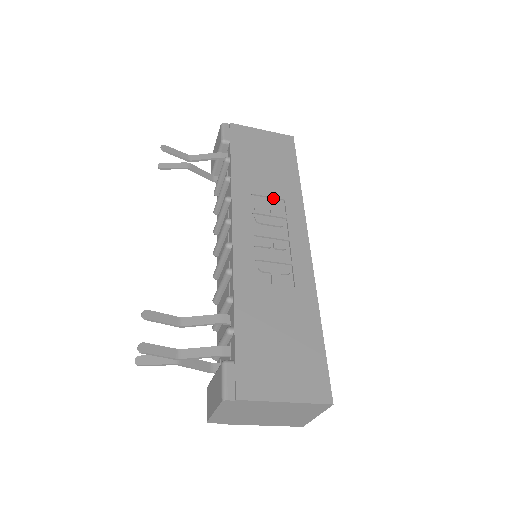
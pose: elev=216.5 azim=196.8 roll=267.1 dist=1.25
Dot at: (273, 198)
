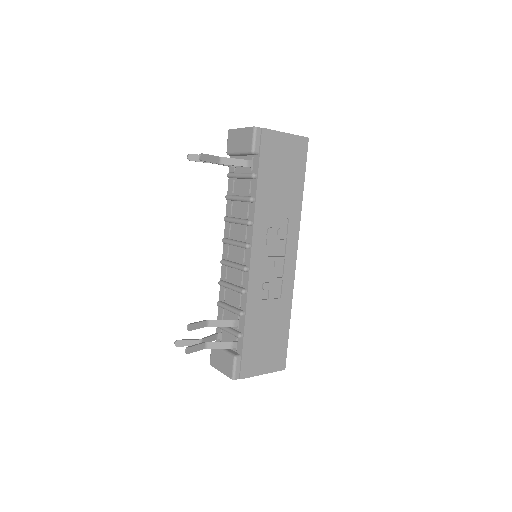
Dot at: (281, 218)
